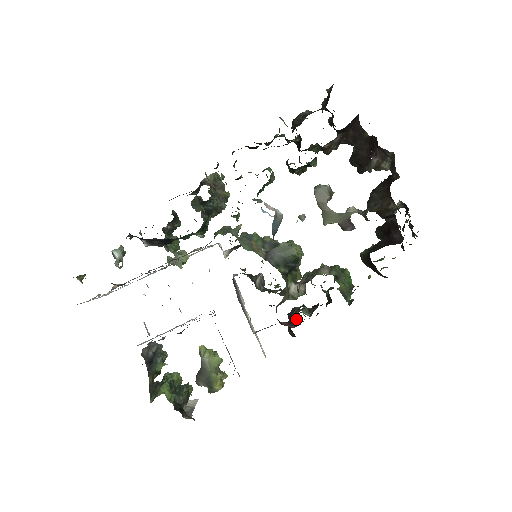
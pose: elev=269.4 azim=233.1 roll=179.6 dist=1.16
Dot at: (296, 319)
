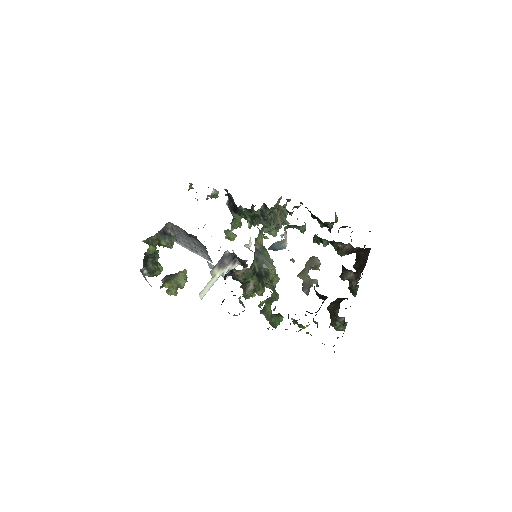
Dot at: occluded
